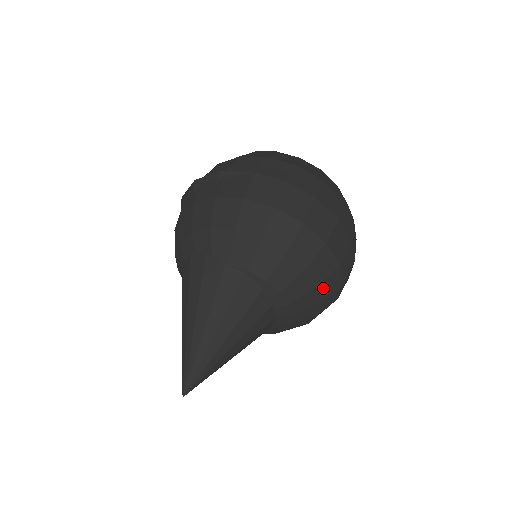
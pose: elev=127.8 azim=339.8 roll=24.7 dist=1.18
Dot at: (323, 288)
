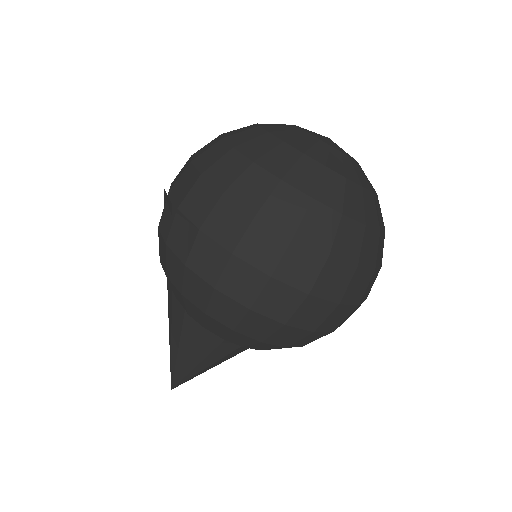
Dot at: (296, 344)
